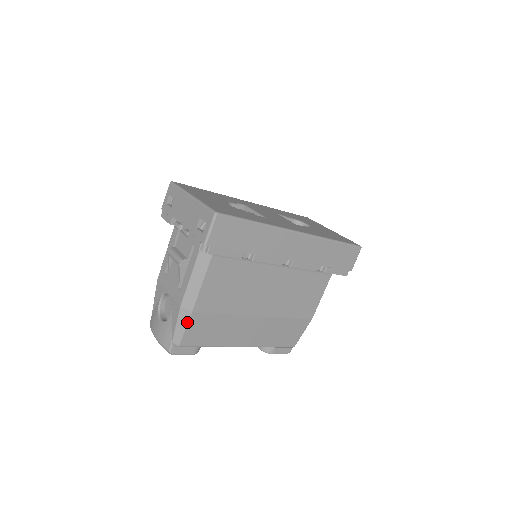
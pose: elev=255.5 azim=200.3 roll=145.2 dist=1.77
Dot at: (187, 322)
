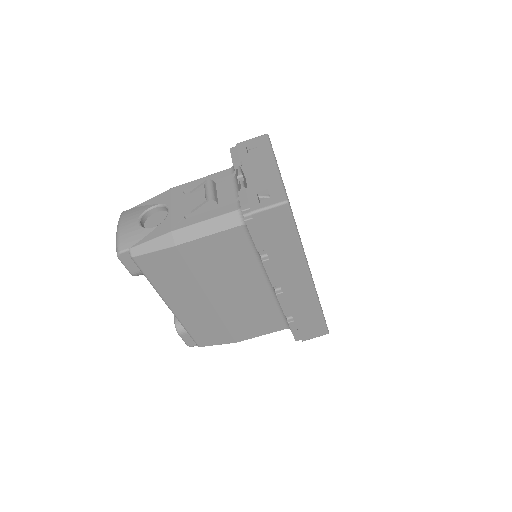
Dot at: (162, 248)
